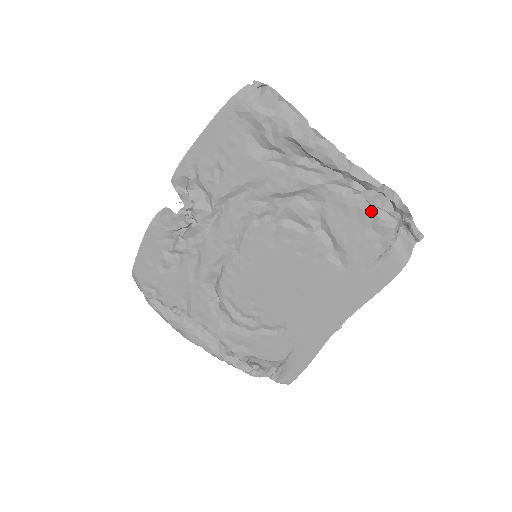
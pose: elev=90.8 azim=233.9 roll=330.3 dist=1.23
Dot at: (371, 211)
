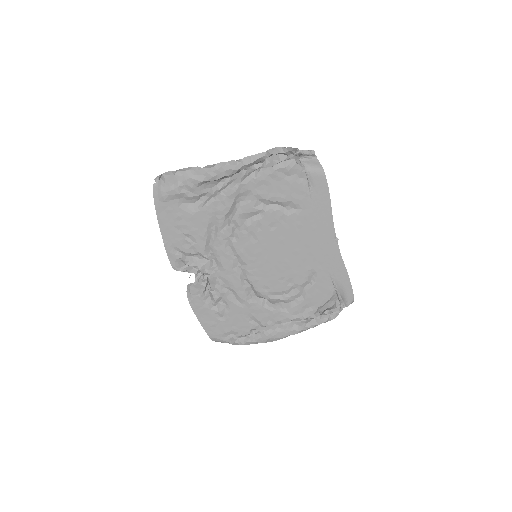
Dot at: (276, 169)
